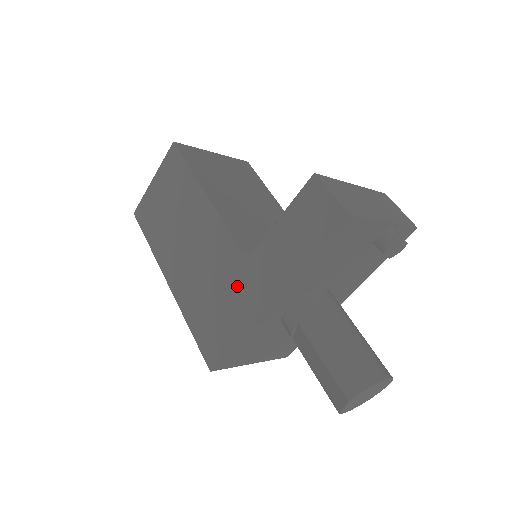
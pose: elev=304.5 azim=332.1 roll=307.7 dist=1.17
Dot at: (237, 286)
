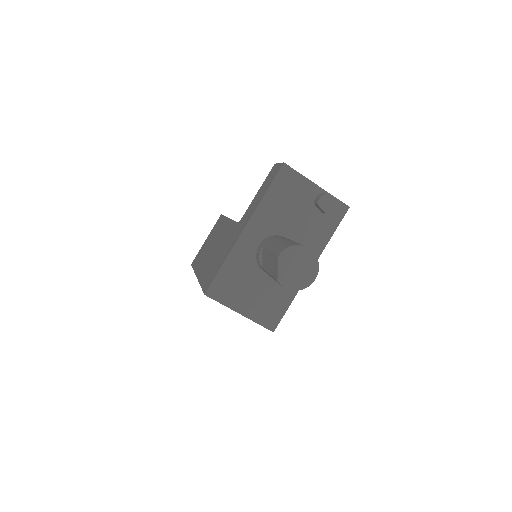
Dot at: (231, 239)
